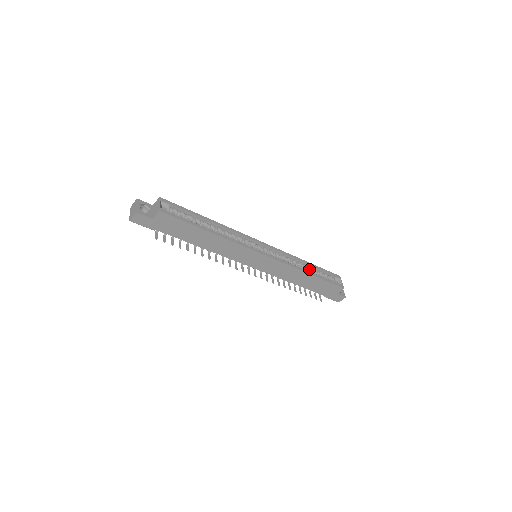
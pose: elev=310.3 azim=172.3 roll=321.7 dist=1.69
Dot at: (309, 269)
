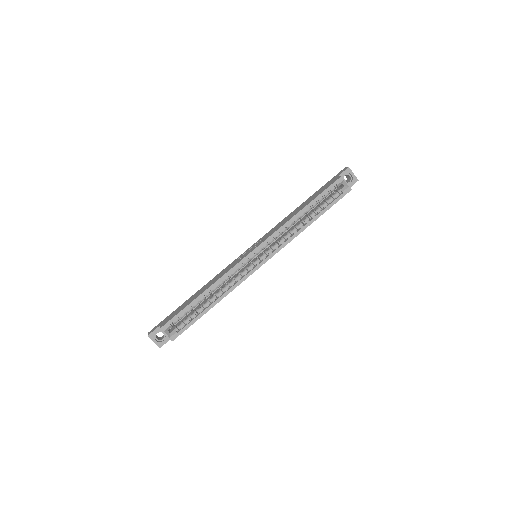
Dot at: occluded
